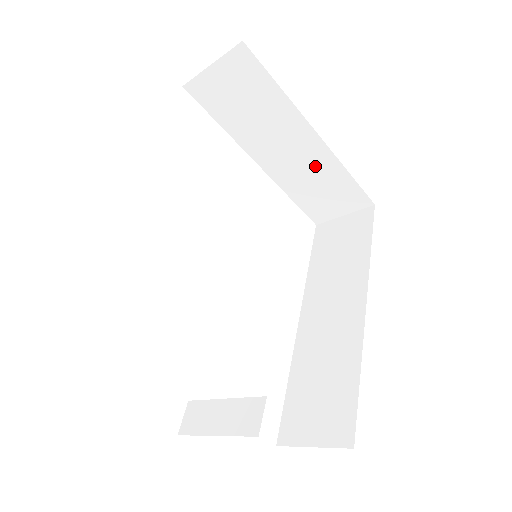
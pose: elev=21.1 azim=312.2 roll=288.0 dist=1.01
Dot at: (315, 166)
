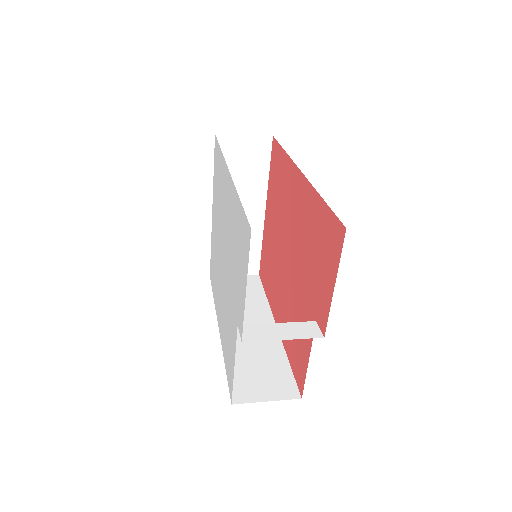
Dot at: occluded
